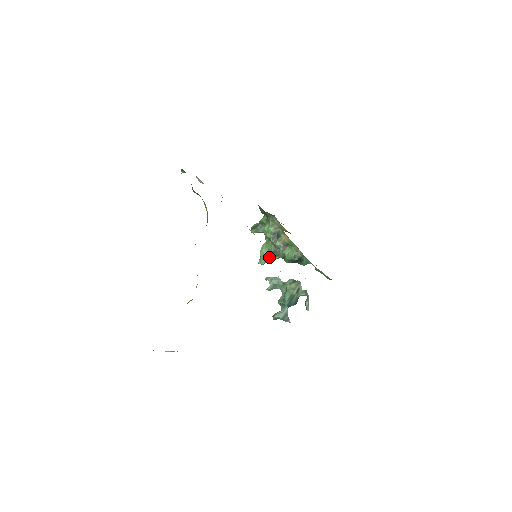
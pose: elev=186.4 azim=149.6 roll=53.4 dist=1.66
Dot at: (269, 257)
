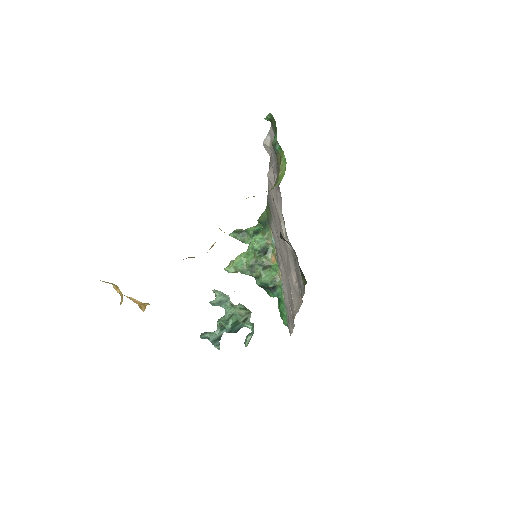
Dot at: (243, 268)
